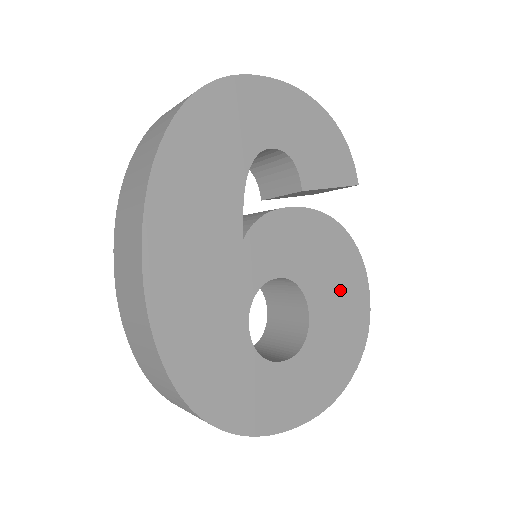
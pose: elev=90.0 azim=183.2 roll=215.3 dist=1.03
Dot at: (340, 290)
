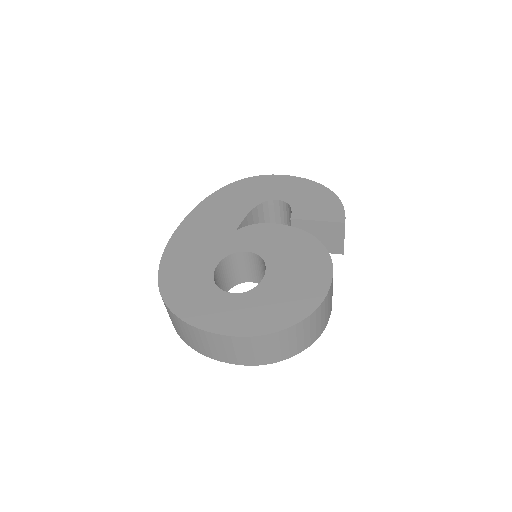
Dot at: (300, 272)
